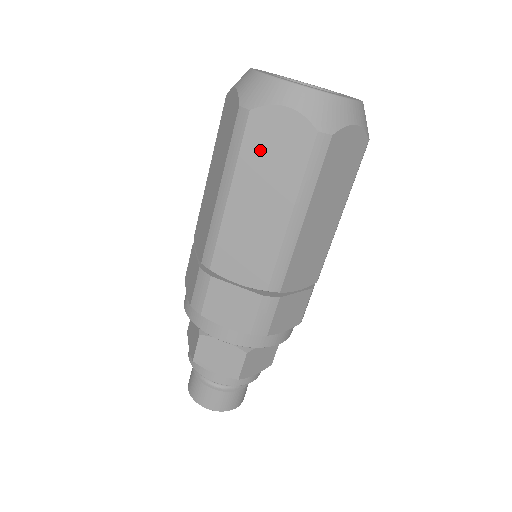
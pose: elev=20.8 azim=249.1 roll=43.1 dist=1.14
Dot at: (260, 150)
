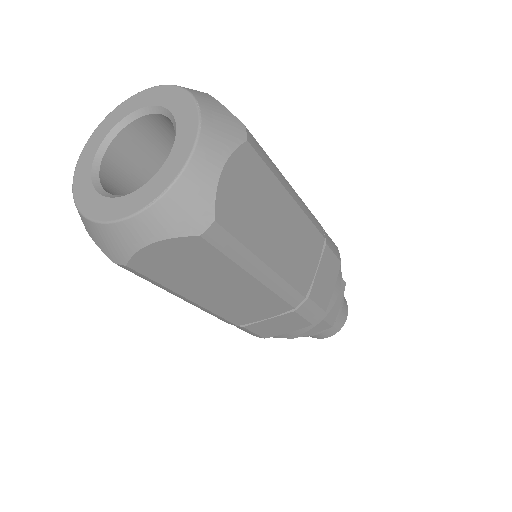
Dot at: occluded
